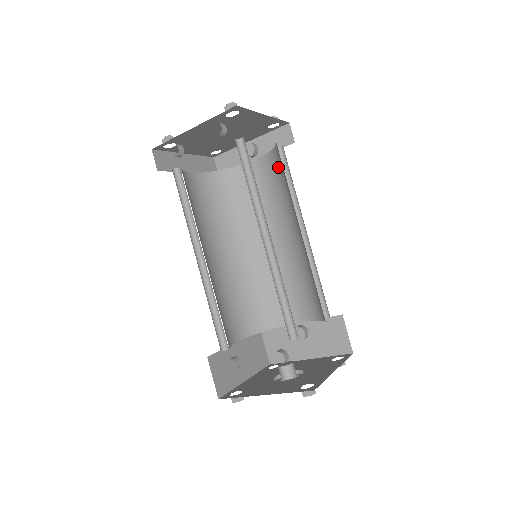
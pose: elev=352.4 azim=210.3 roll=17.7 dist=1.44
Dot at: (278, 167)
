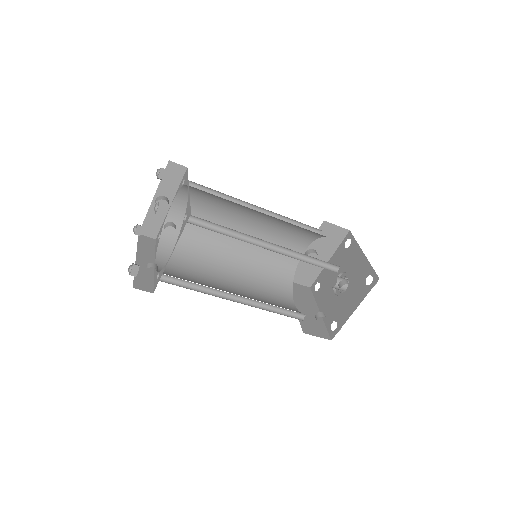
Dot at: (198, 194)
